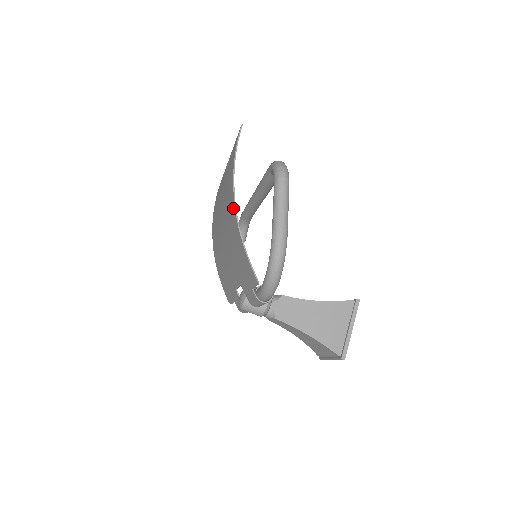
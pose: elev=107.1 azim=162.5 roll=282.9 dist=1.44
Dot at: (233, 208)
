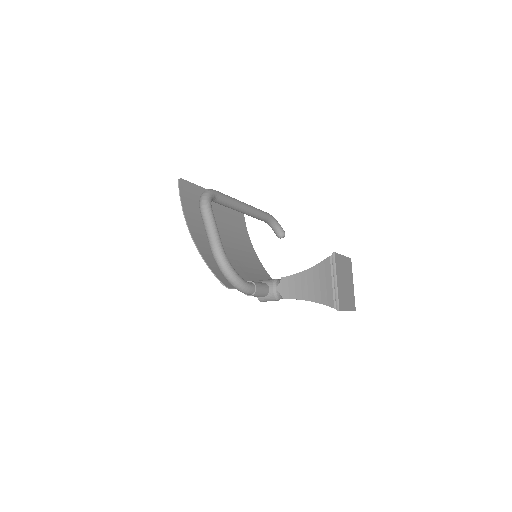
Dot at: (196, 242)
